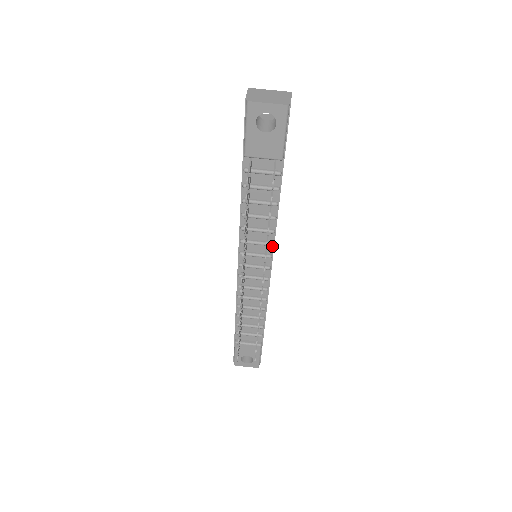
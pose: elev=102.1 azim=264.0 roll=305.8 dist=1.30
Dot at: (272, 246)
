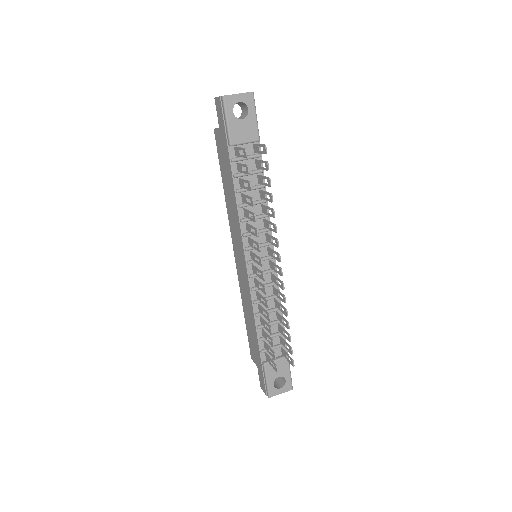
Dot at: (270, 232)
